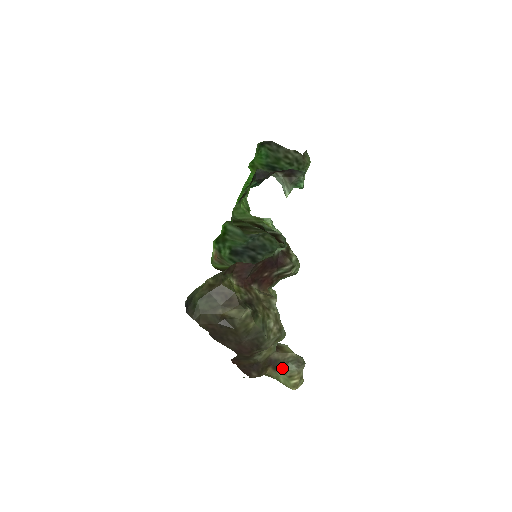
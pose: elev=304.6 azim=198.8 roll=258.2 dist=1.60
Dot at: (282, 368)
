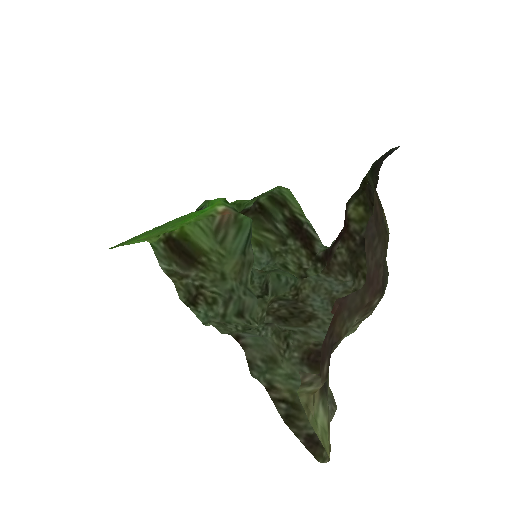
Dot at: (327, 397)
